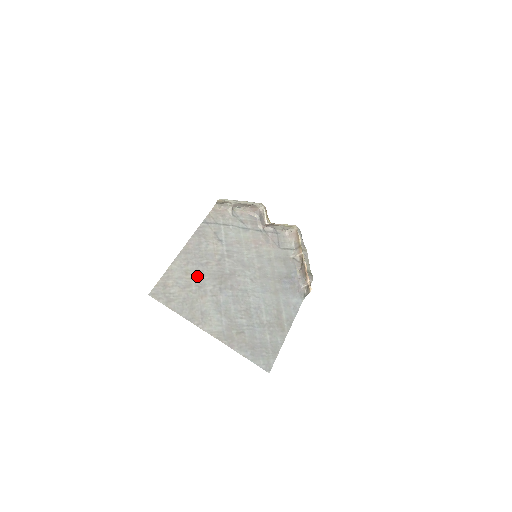
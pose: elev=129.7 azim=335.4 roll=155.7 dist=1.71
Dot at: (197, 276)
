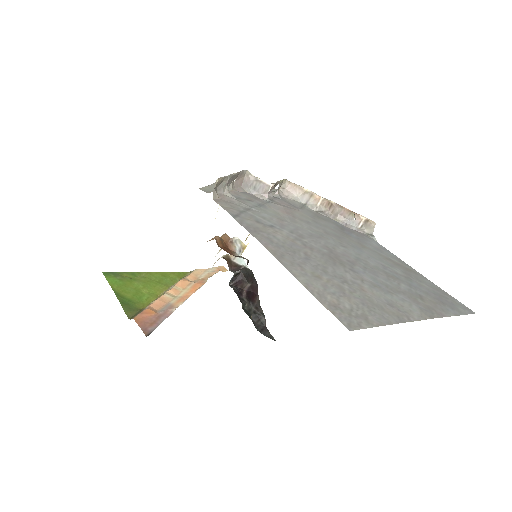
Dot at: (326, 273)
